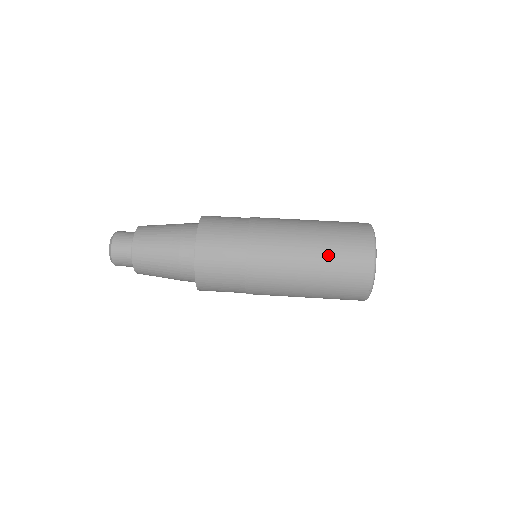
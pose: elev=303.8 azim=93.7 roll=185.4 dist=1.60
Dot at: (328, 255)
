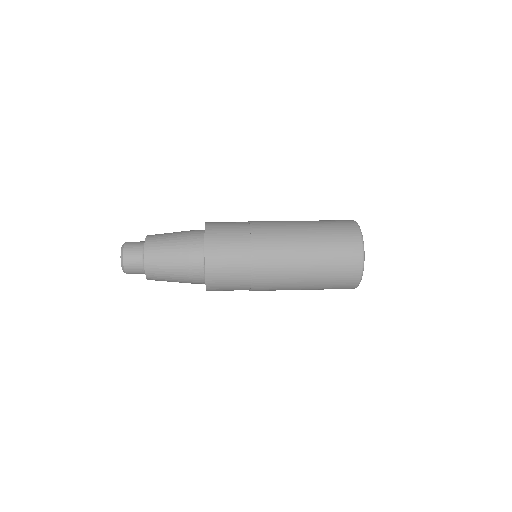
Dot at: (316, 221)
